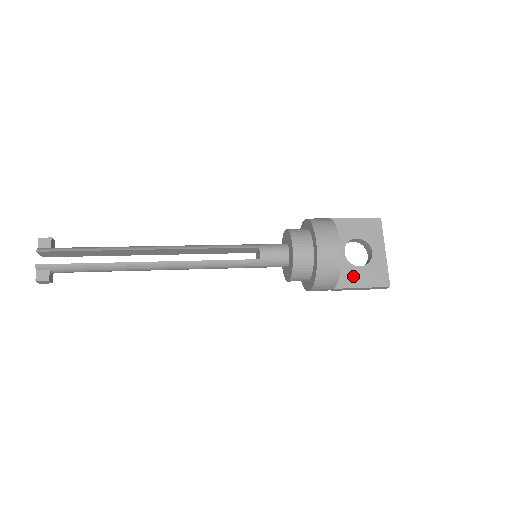
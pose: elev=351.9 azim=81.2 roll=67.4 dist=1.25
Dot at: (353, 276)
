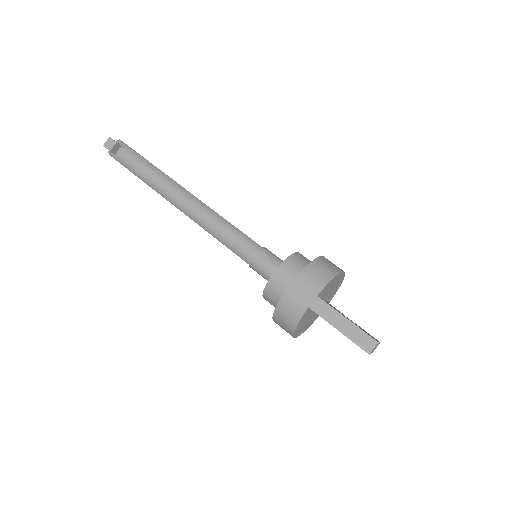
Dot at: occluded
